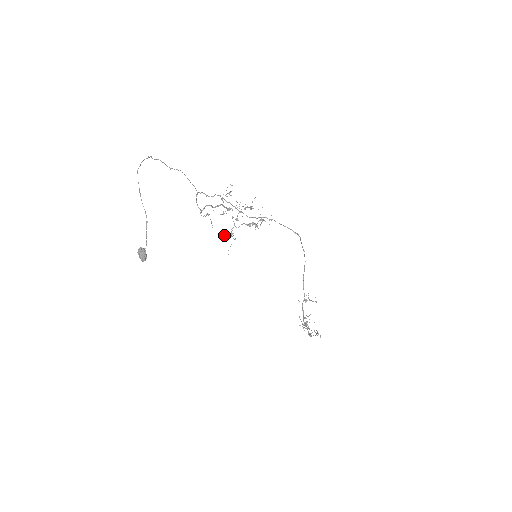
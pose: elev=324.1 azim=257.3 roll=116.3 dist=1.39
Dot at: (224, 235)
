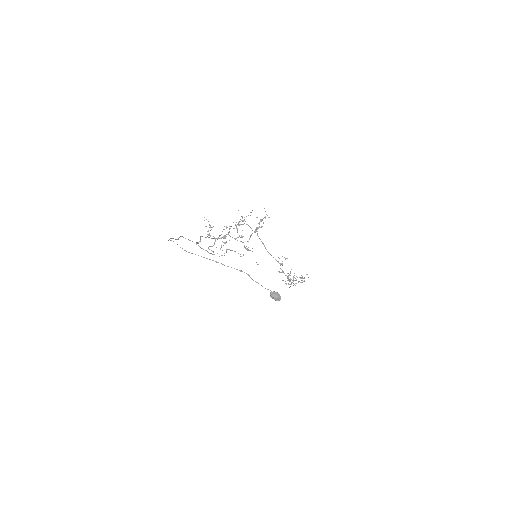
Dot at: occluded
